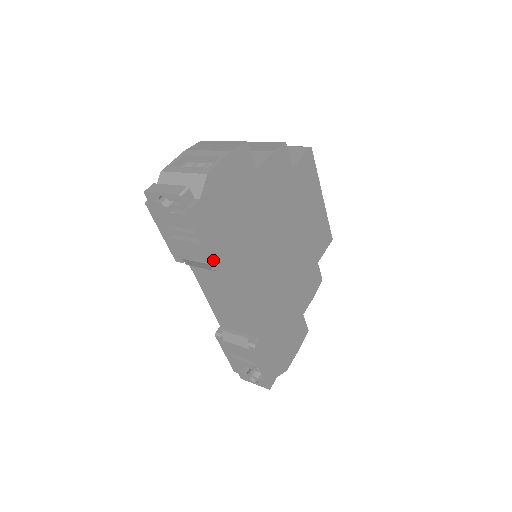
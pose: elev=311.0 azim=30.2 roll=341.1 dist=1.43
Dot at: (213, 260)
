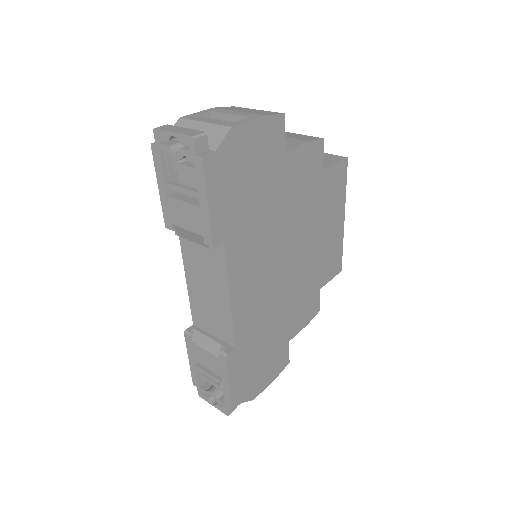
Dot at: (209, 231)
